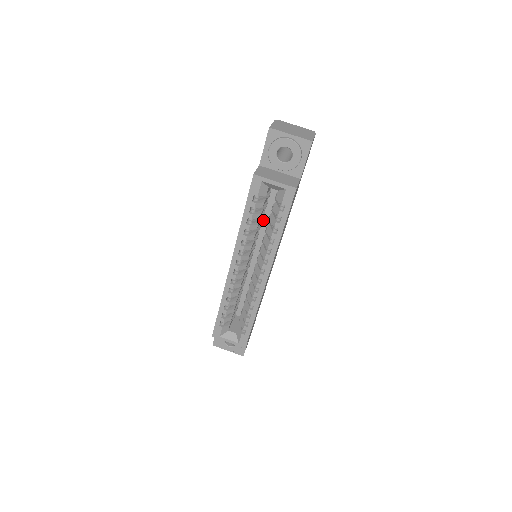
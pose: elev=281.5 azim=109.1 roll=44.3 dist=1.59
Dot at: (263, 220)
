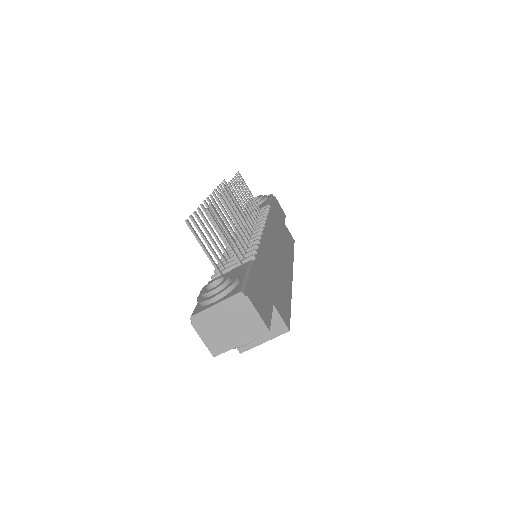
Dot at: occluded
